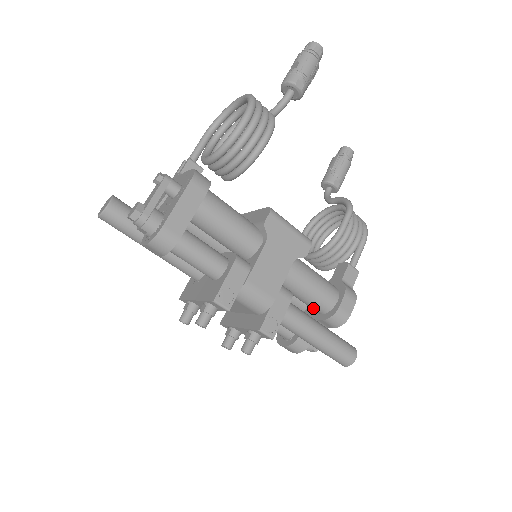
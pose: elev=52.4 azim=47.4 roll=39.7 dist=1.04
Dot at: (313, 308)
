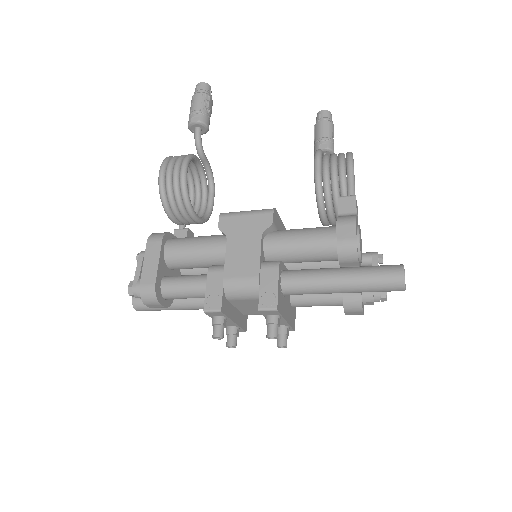
Dot at: (326, 260)
